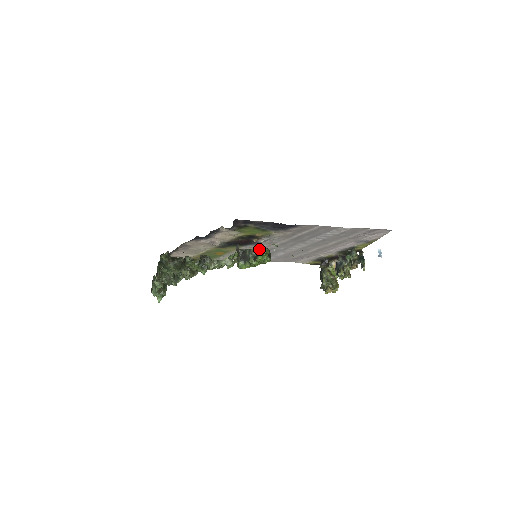
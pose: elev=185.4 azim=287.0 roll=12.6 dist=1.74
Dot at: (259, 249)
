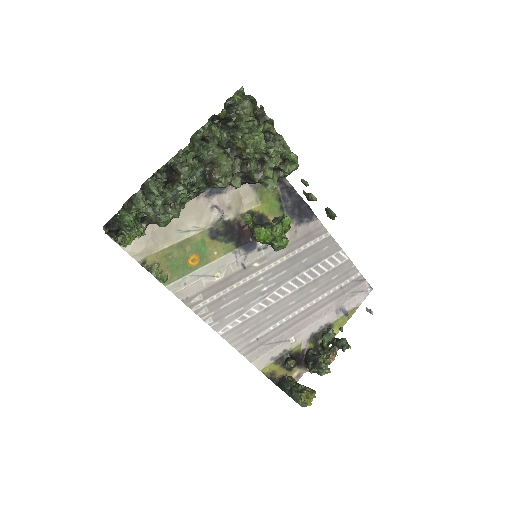
Dot at: occluded
